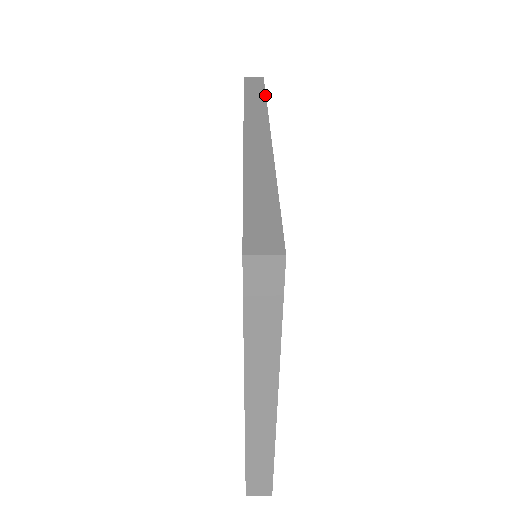
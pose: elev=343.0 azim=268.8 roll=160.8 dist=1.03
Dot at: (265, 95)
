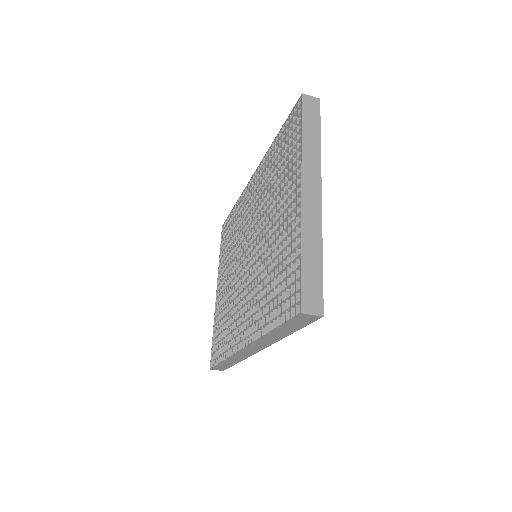
Dot at: occluded
